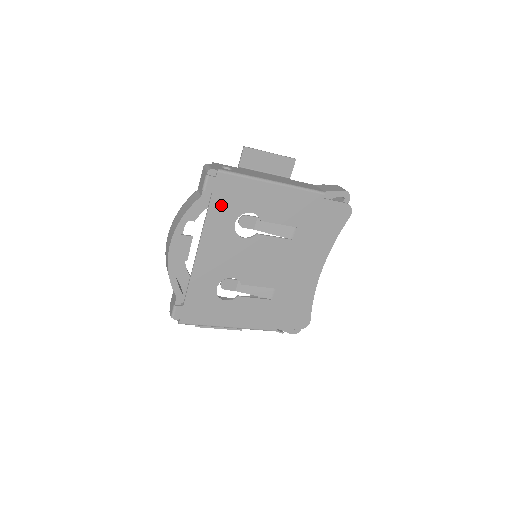
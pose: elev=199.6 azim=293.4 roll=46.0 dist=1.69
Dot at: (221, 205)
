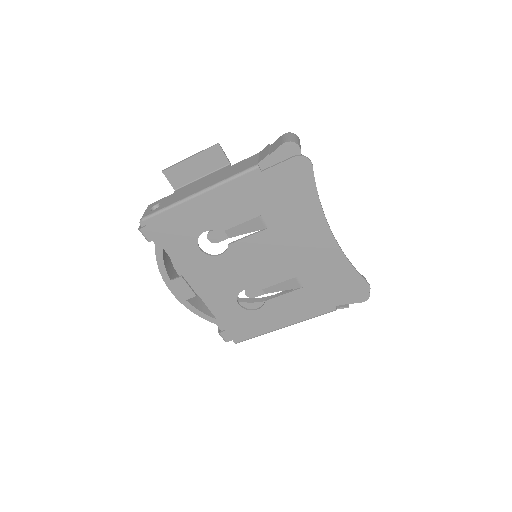
Dot at: (173, 243)
